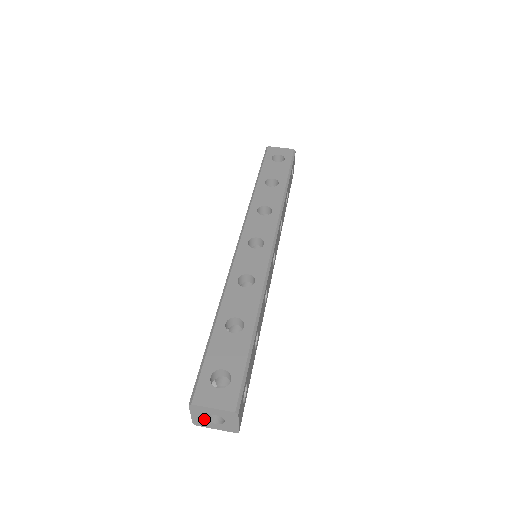
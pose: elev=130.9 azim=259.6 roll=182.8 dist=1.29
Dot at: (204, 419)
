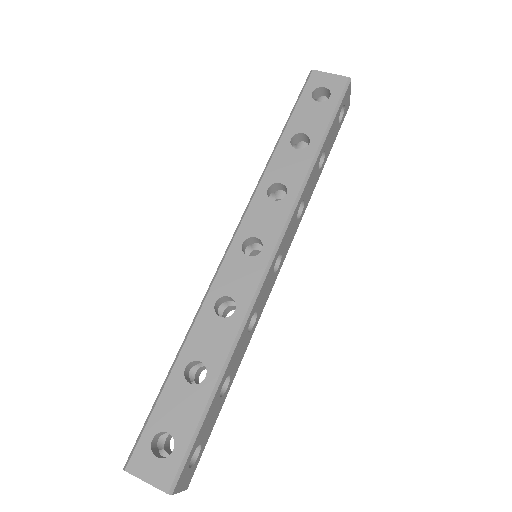
Dot at: occluded
